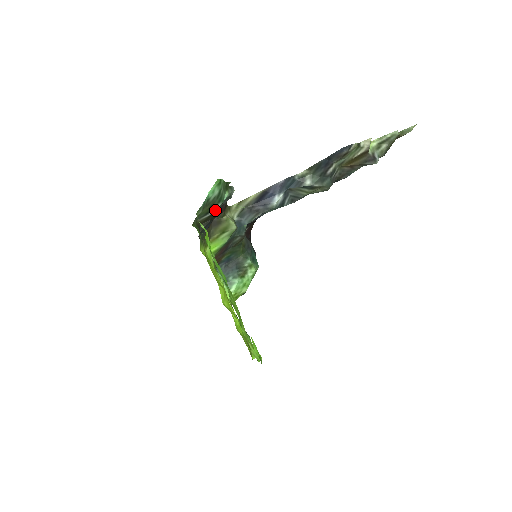
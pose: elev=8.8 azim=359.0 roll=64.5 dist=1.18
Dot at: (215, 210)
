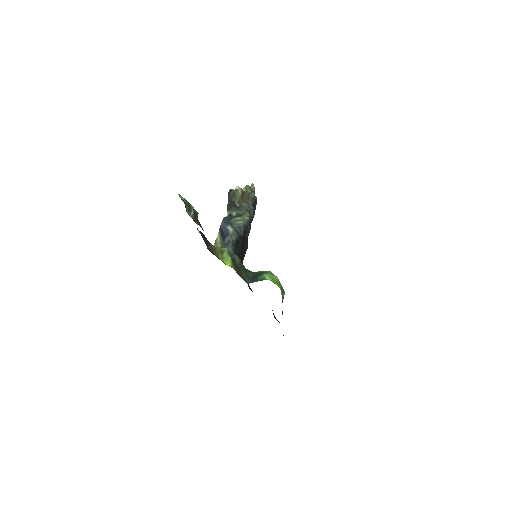
Dot at: (194, 211)
